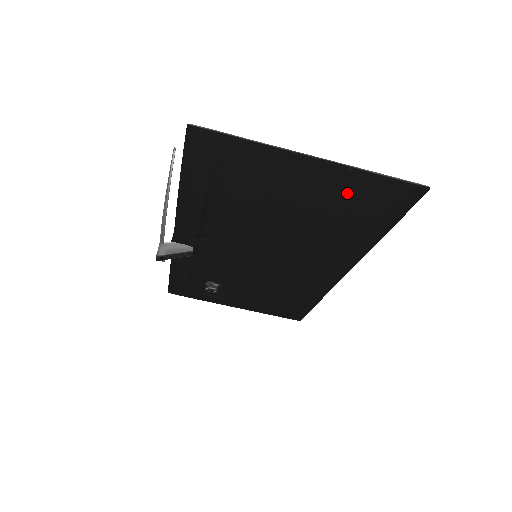
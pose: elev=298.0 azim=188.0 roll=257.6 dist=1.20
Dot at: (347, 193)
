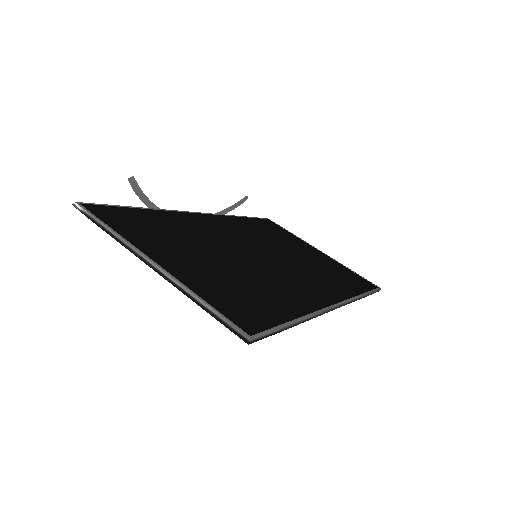
Dot at: occluded
